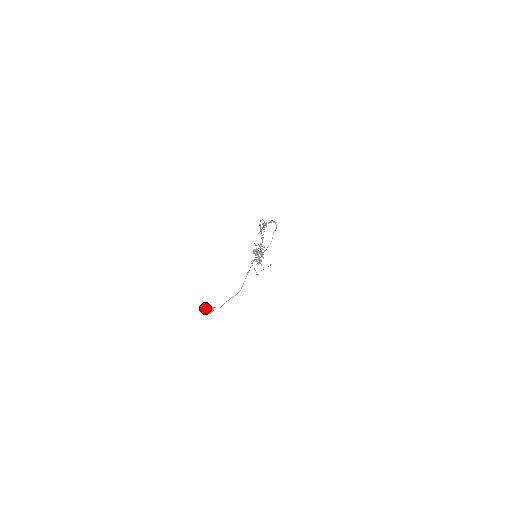
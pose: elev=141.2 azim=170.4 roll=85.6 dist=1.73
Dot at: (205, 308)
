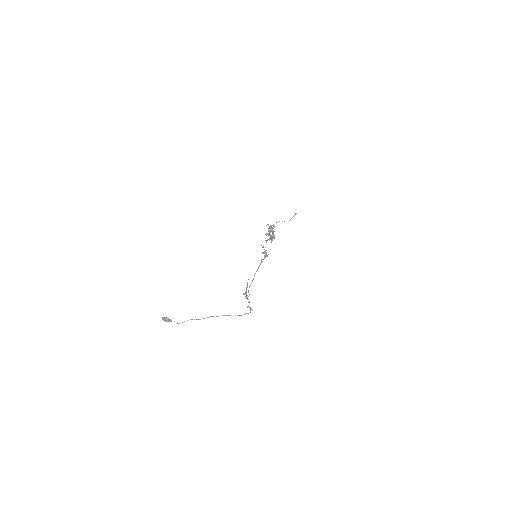
Dot at: (165, 319)
